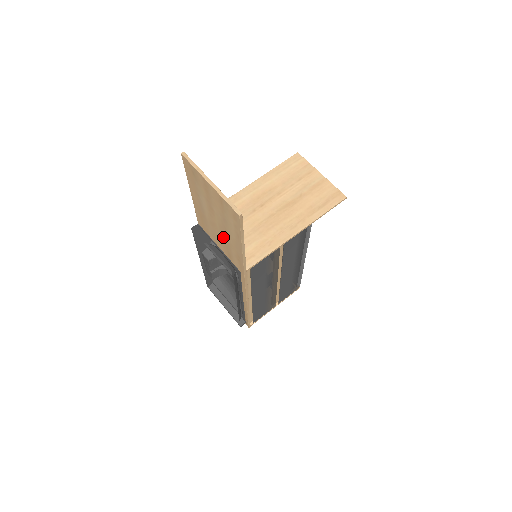
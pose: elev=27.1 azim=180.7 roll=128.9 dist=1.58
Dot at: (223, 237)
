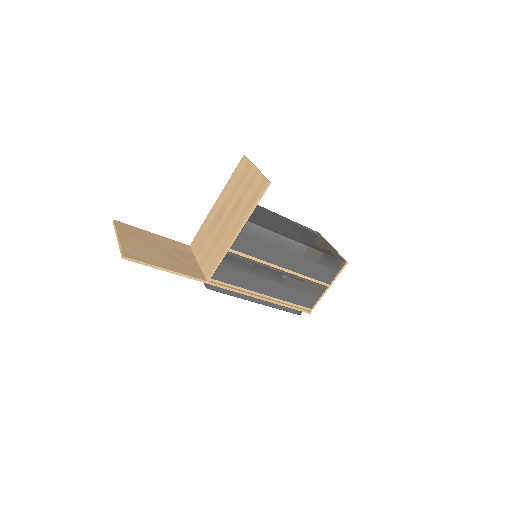
Dot at: occluded
